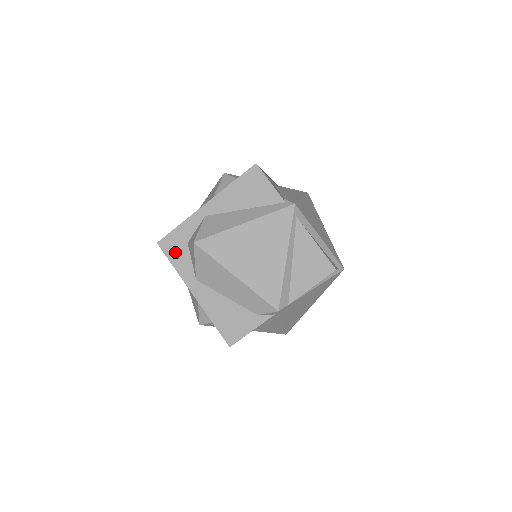
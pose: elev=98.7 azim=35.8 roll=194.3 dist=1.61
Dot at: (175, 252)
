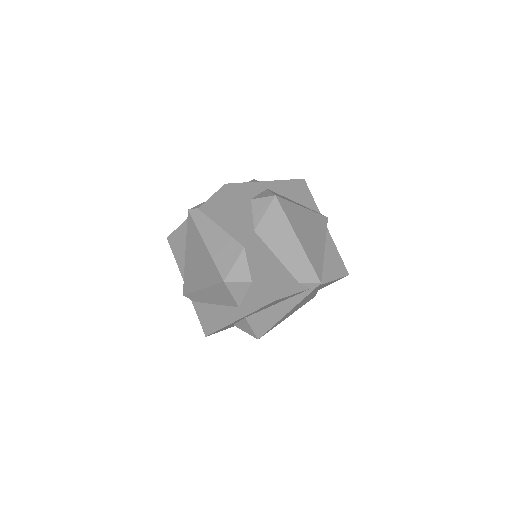
Dot at: (240, 200)
